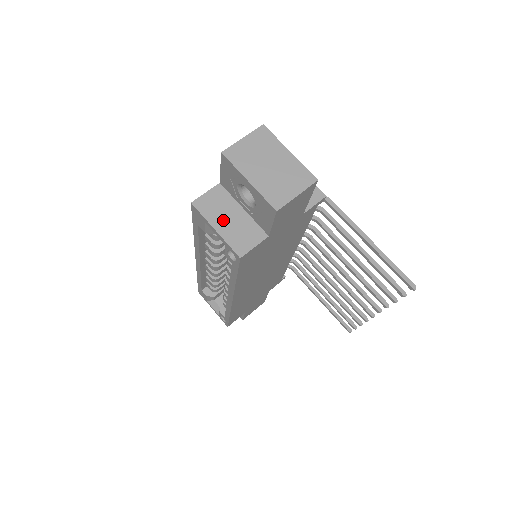
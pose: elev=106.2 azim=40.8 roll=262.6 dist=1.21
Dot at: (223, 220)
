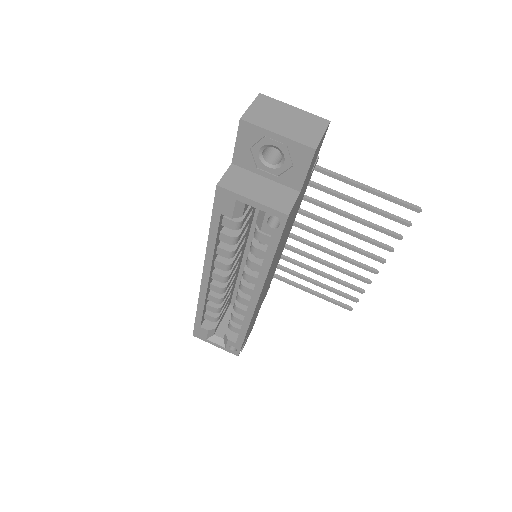
Dot at: (254, 191)
